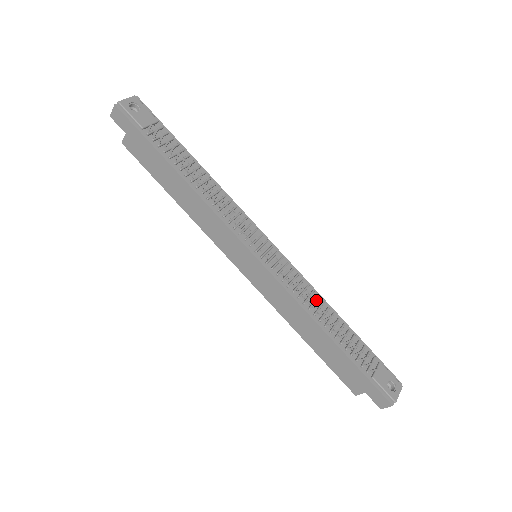
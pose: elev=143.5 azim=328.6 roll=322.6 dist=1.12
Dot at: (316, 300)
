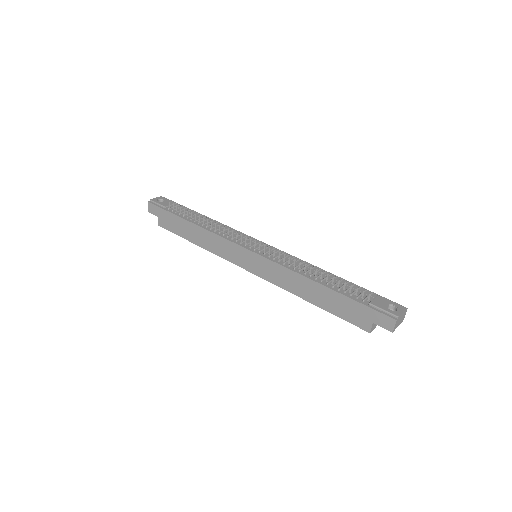
Dot at: (306, 266)
